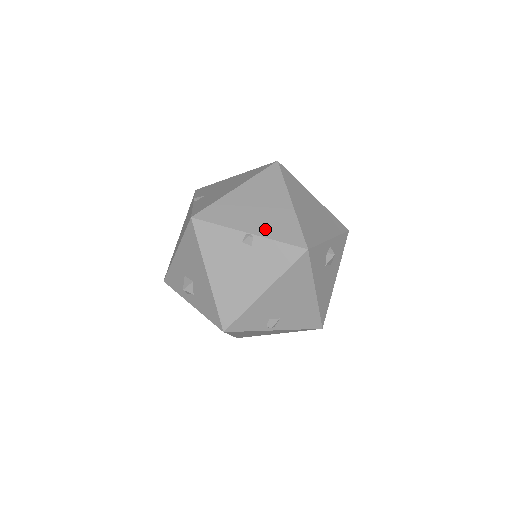
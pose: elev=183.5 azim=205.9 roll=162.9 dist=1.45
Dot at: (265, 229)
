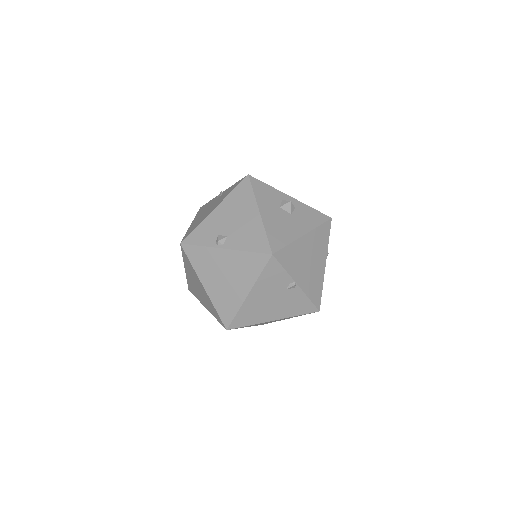
Dot at: occluded
